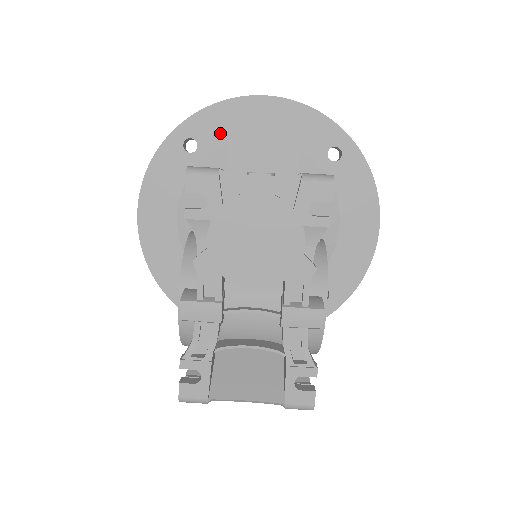
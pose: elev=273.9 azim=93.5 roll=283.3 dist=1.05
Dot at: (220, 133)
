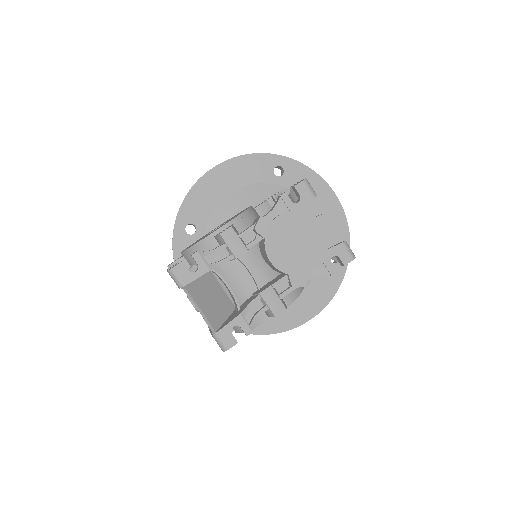
Dot at: occluded
